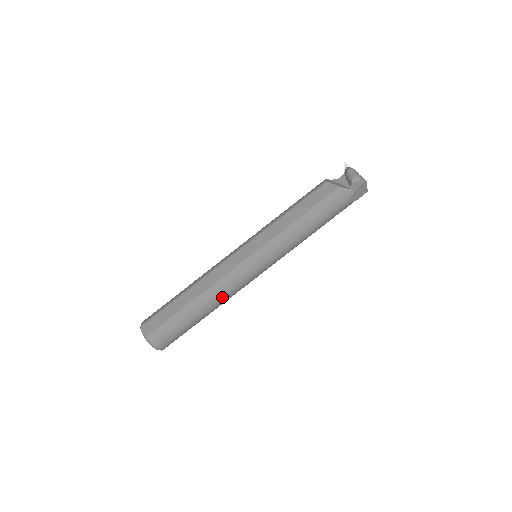
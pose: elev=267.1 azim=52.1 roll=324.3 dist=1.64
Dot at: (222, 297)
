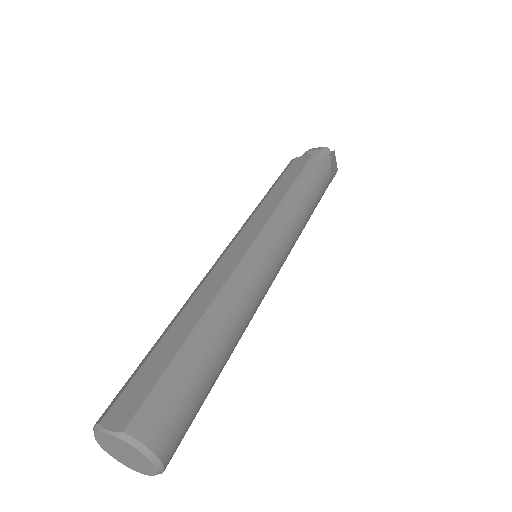
Dot at: (242, 310)
